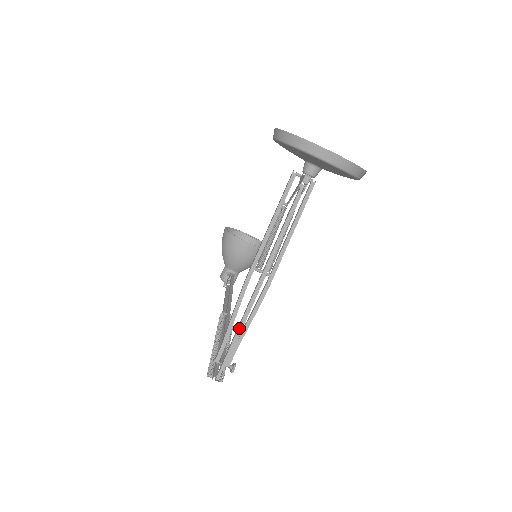
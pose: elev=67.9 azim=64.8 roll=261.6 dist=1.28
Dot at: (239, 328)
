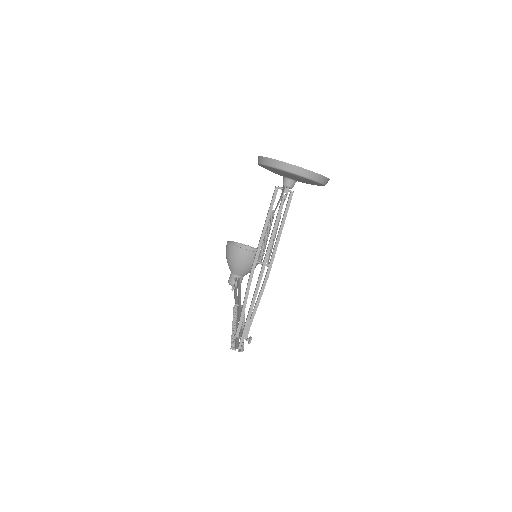
Dot at: (251, 307)
